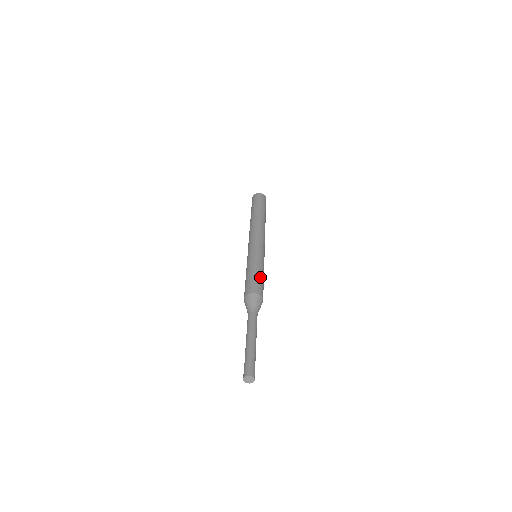
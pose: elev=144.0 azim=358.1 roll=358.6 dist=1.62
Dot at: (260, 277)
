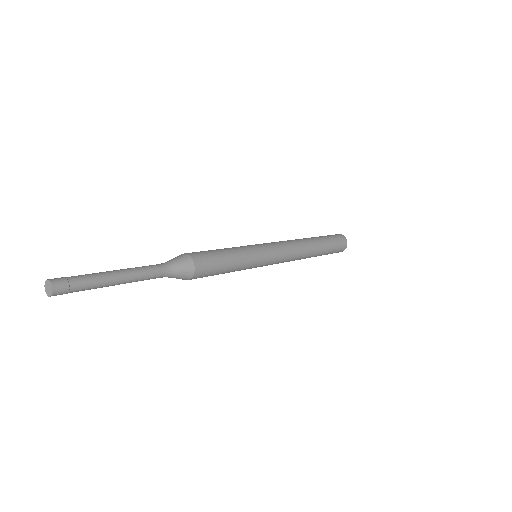
Dot at: (220, 253)
